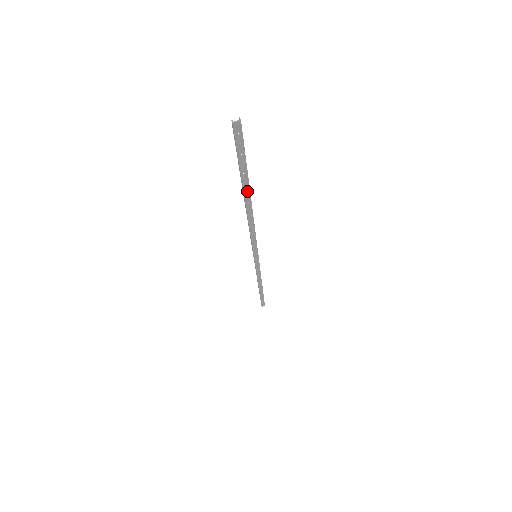
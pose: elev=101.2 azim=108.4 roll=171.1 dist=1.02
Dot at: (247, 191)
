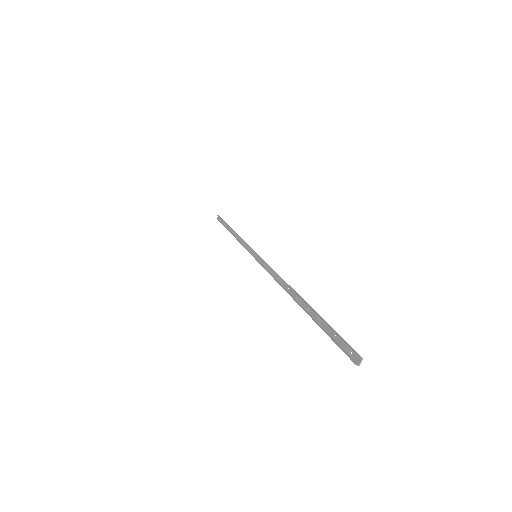
Dot at: (307, 307)
